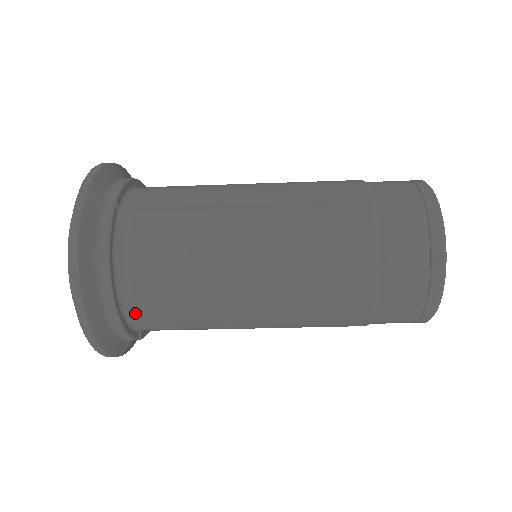
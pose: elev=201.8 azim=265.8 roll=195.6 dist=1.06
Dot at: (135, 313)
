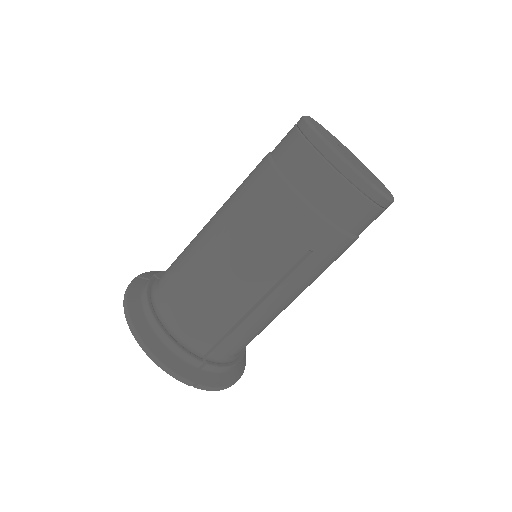
Dot at: (177, 328)
